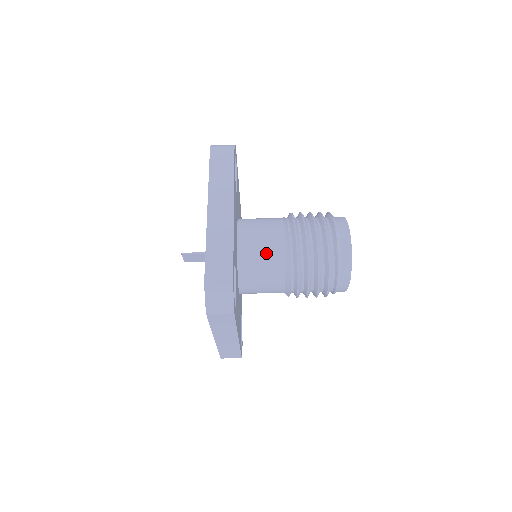
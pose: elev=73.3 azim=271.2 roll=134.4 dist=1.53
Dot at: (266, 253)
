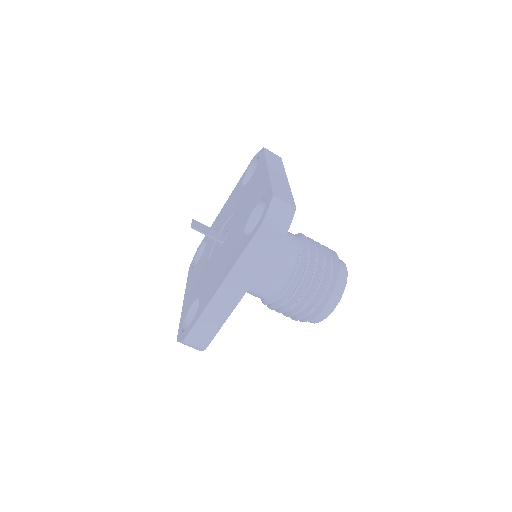
Dot at: (258, 289)
